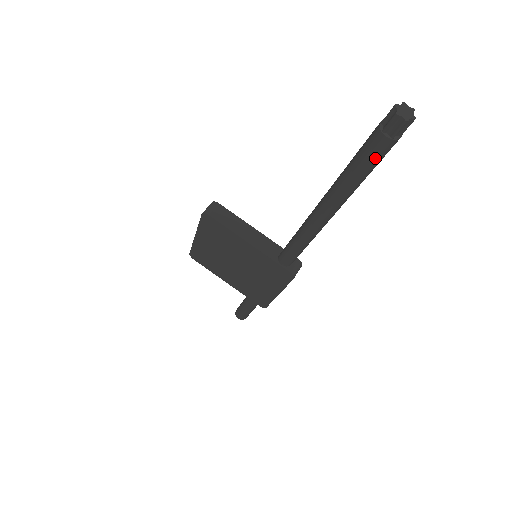
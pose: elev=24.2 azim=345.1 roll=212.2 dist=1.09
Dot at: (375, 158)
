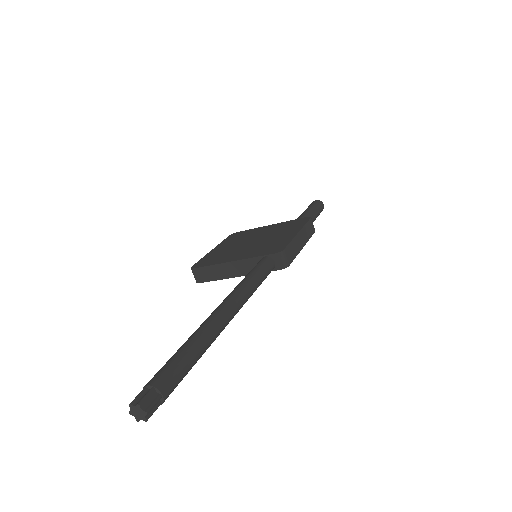
Dot at: (177, 385)
